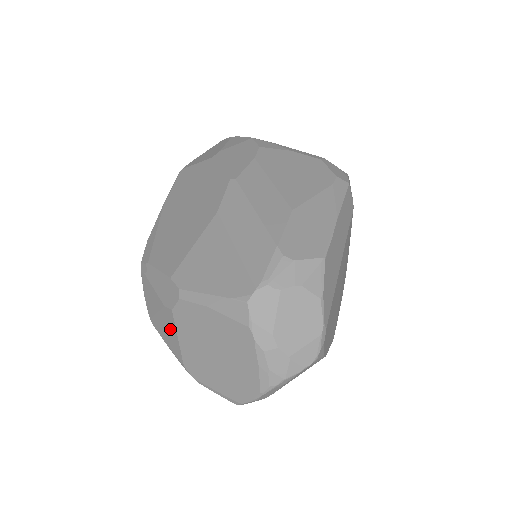
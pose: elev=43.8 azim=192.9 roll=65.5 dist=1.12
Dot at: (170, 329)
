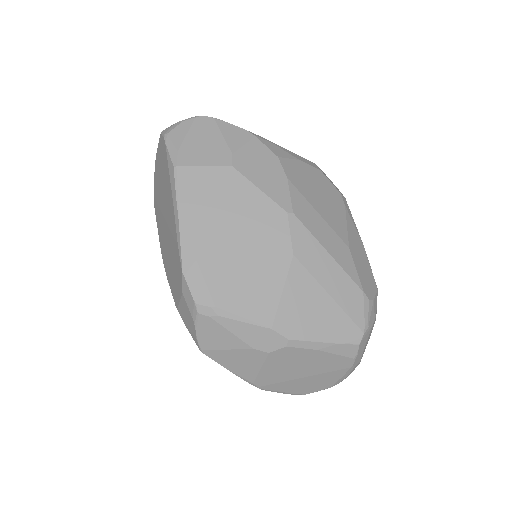
Dot at: (249, 362)
